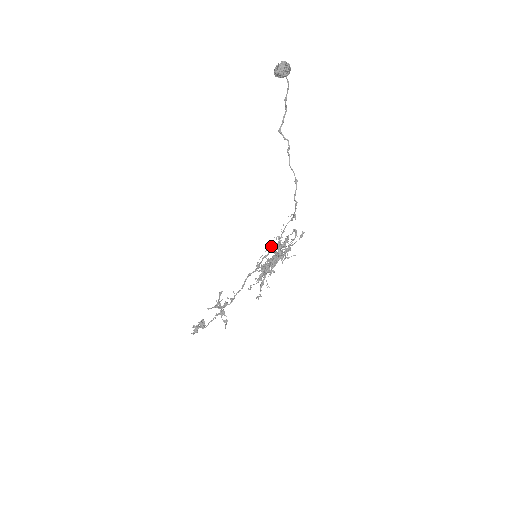
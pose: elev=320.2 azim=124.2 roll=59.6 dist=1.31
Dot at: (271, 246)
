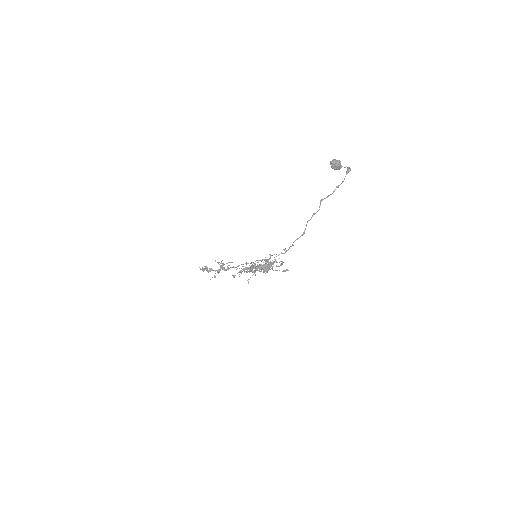
Dot at: occluded
